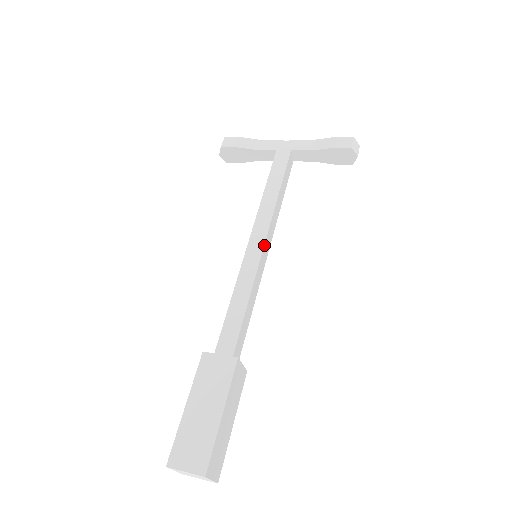
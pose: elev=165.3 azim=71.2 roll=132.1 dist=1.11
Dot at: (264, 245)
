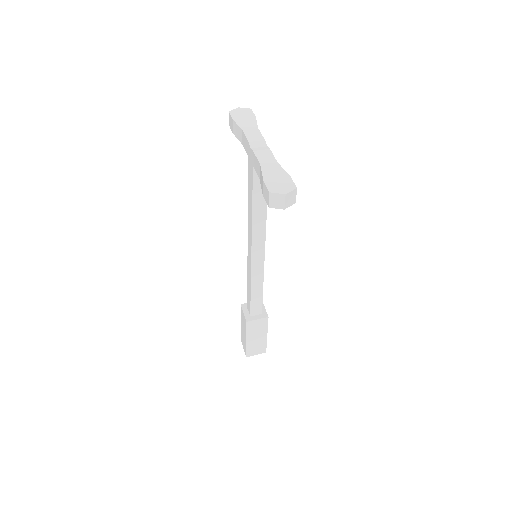
Dot at: (251, 257)
